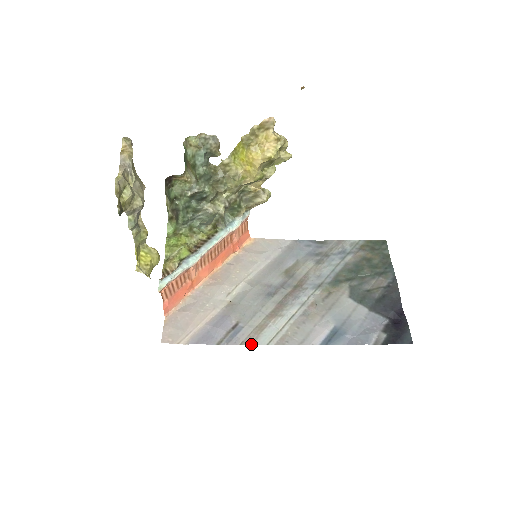
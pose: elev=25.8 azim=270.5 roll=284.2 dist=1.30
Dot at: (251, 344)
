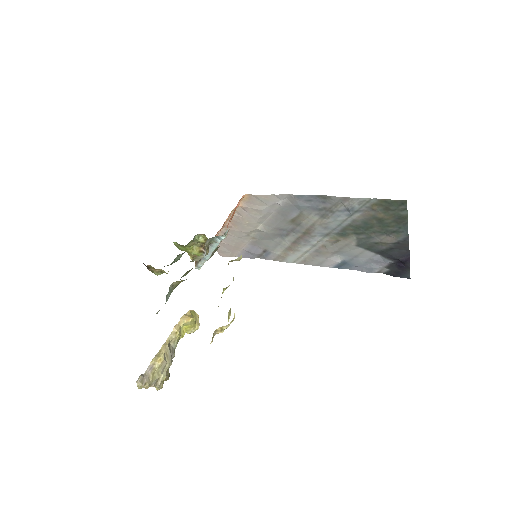
Dot at: occluded
